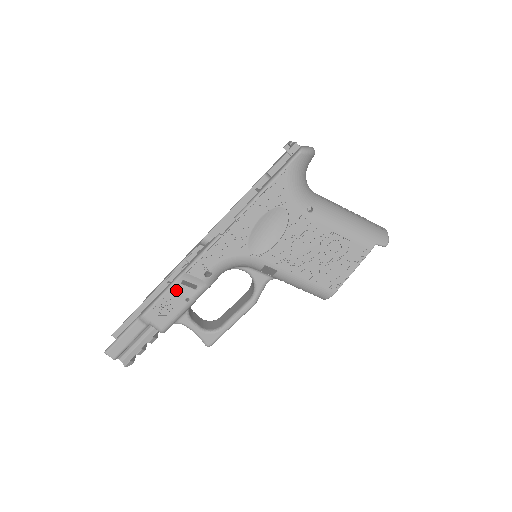
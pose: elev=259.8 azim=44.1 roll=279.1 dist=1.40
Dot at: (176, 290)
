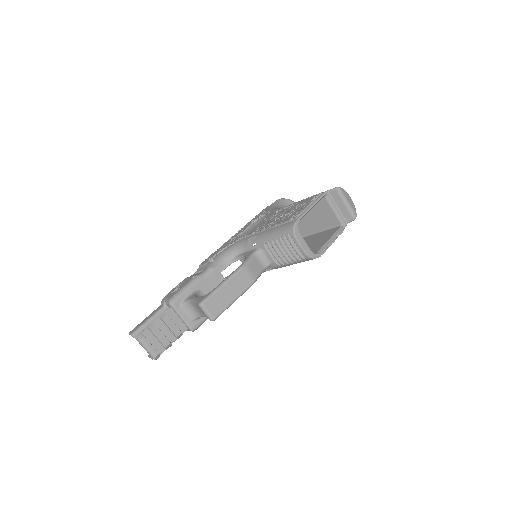
Dot at: occluded
